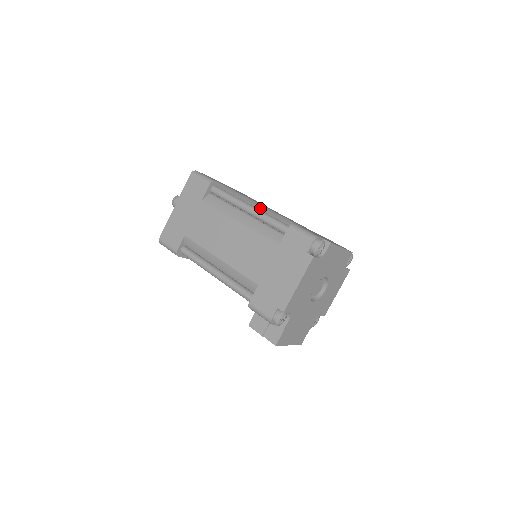
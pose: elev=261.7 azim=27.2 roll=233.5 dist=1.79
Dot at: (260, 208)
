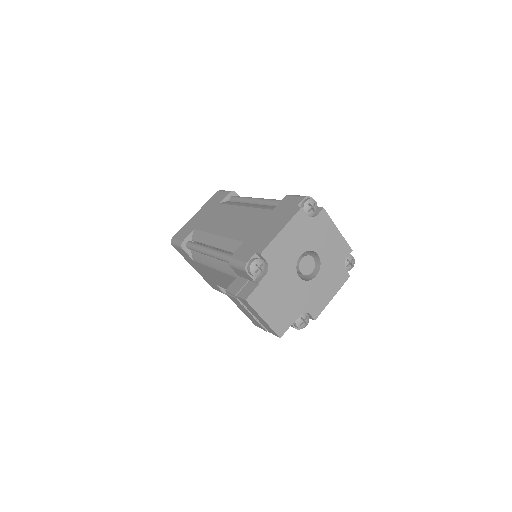
Dot at: occluded
